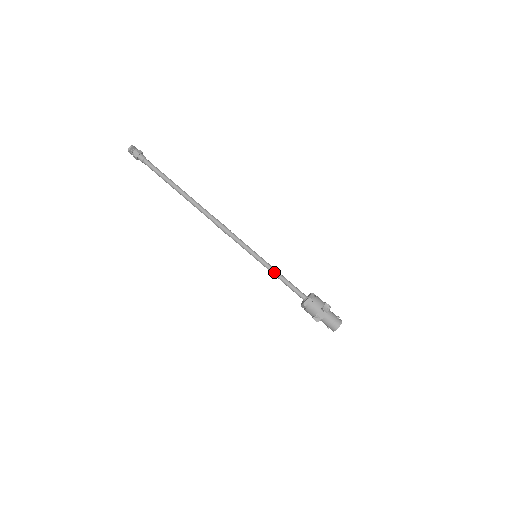
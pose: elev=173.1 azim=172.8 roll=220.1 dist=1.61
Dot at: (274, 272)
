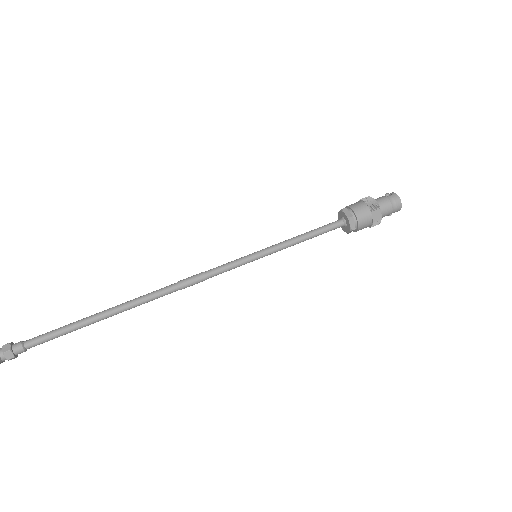
Dot at: (290, 244)
